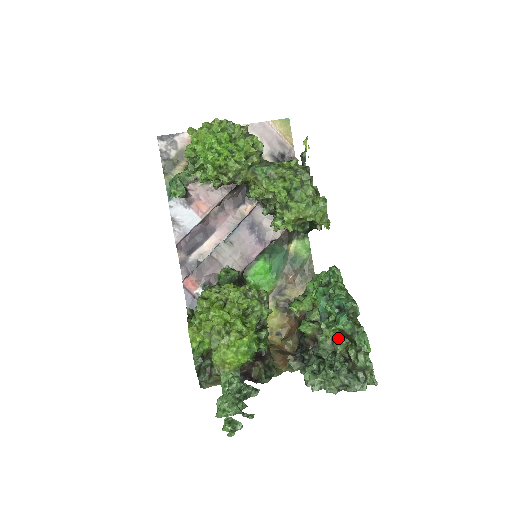
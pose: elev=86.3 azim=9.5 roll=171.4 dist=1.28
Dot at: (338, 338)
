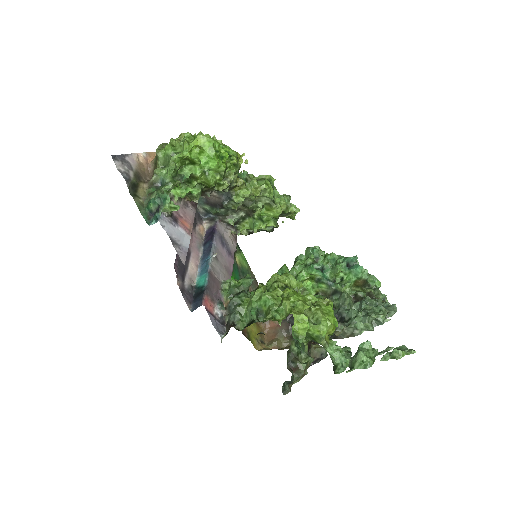
Dot at: (354, 290)
